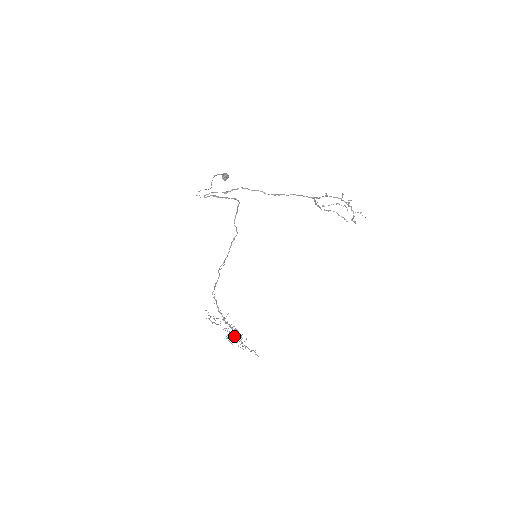
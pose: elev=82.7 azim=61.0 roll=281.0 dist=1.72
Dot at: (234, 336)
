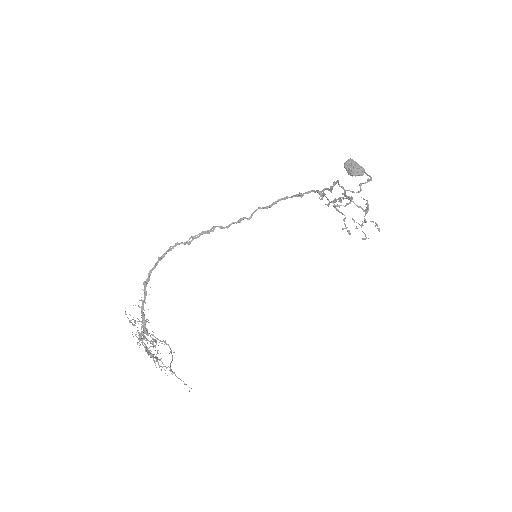
Dot at: (142, 342)
